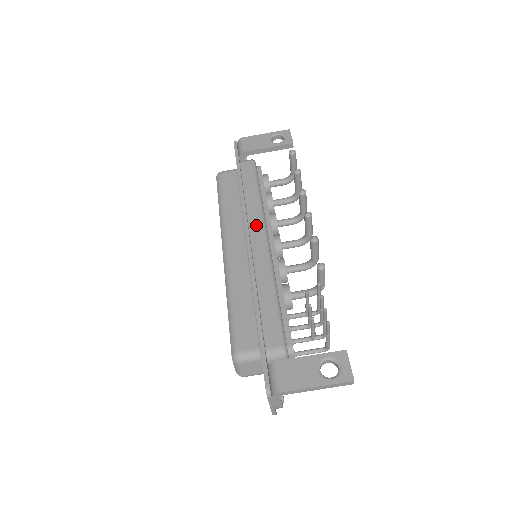
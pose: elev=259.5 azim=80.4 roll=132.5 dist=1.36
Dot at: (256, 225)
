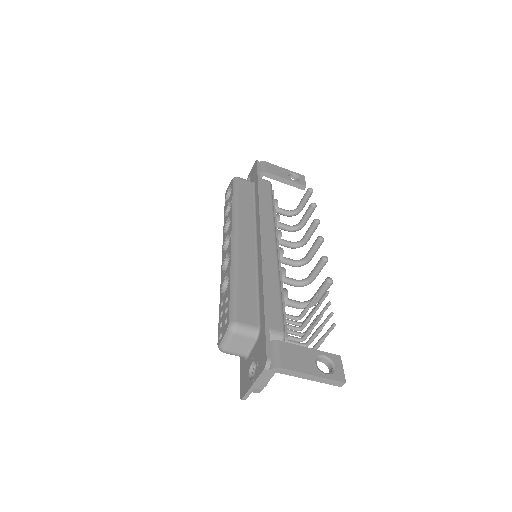
Dot at: (269, 229)
